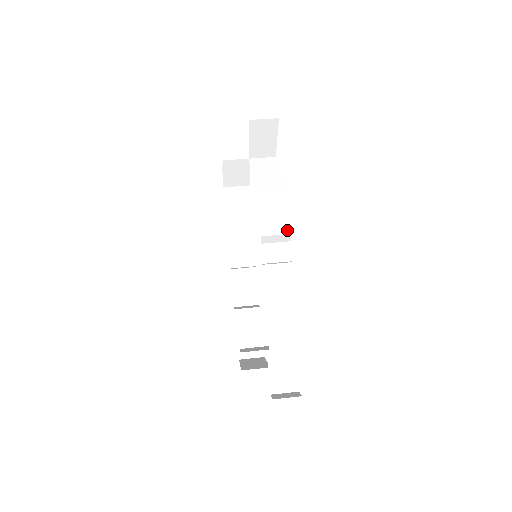
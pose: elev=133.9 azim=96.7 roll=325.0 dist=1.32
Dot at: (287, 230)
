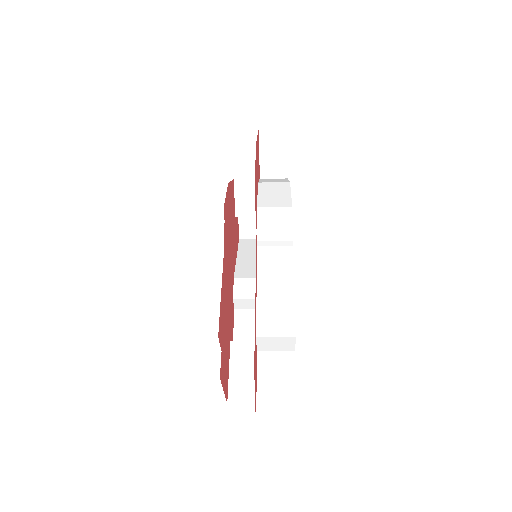
Dot at: (287, 204)
